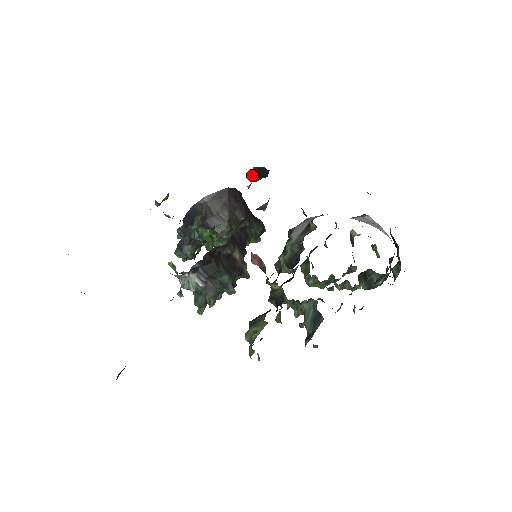
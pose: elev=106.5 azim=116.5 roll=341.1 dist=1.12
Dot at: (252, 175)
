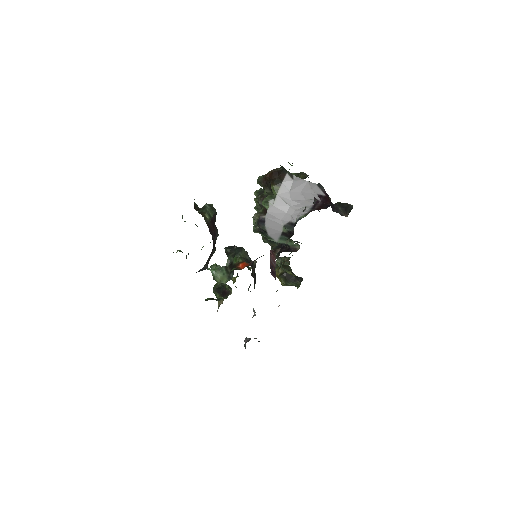
Dot at: occluded
